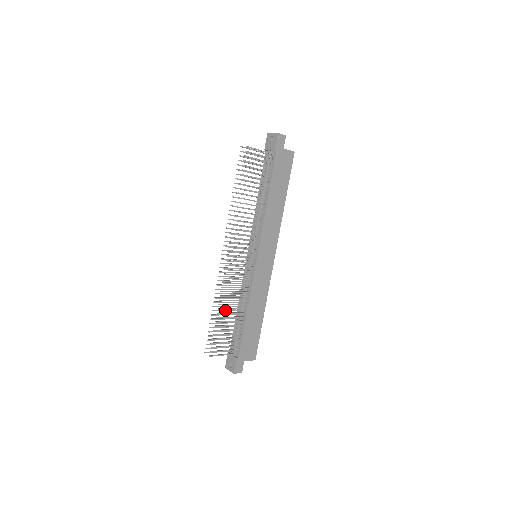
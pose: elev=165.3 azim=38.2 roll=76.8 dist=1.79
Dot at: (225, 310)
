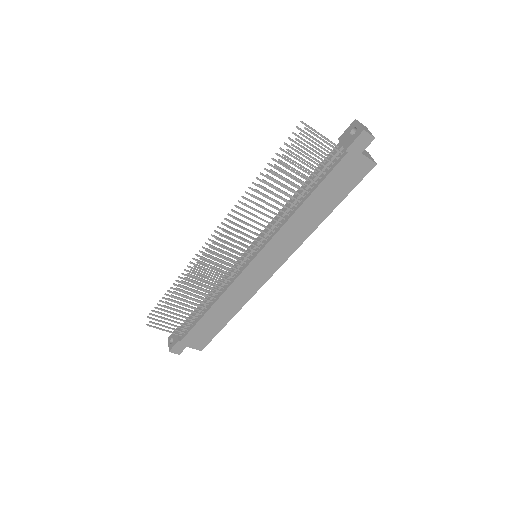
Dot at: (190, 290)
